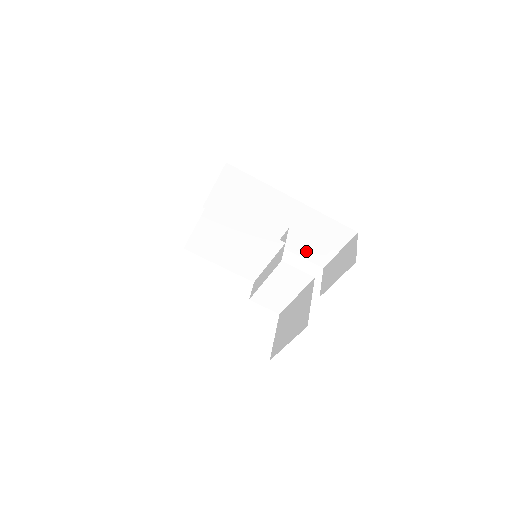
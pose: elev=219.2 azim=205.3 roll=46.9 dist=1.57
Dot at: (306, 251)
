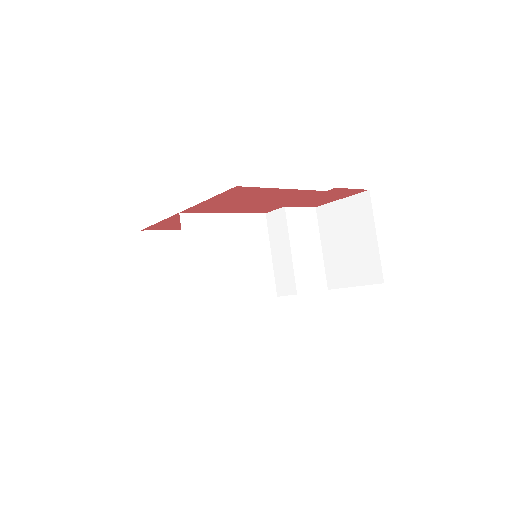
Dot at: occluded
